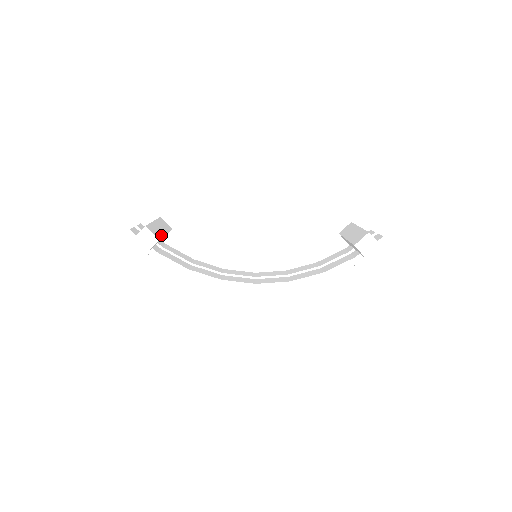
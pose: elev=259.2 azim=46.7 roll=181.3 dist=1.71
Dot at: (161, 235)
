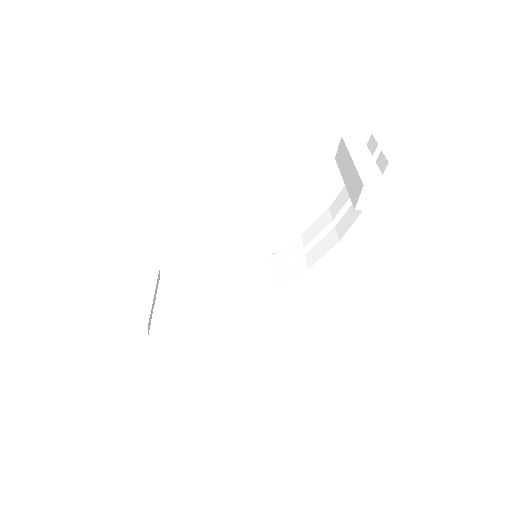
Dot at: (148, 308)
